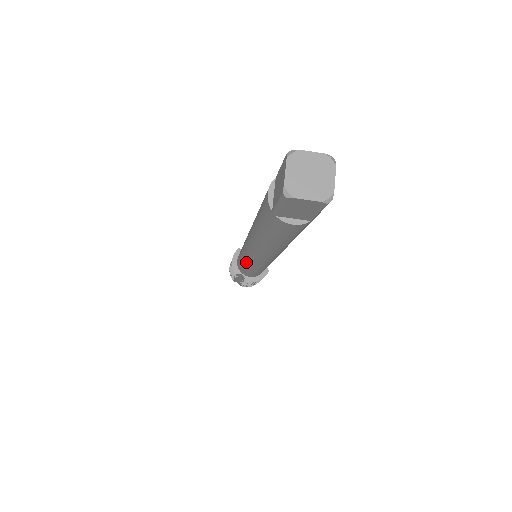
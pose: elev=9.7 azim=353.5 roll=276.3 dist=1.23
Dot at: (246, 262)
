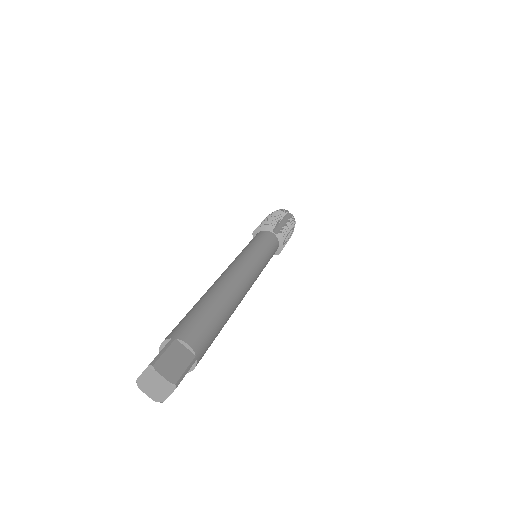
Dot at: occluded
